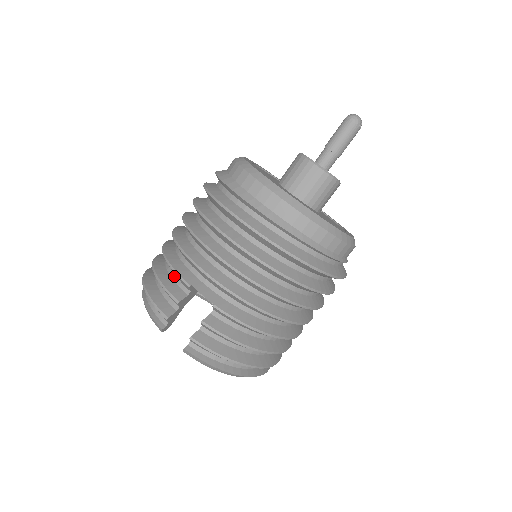
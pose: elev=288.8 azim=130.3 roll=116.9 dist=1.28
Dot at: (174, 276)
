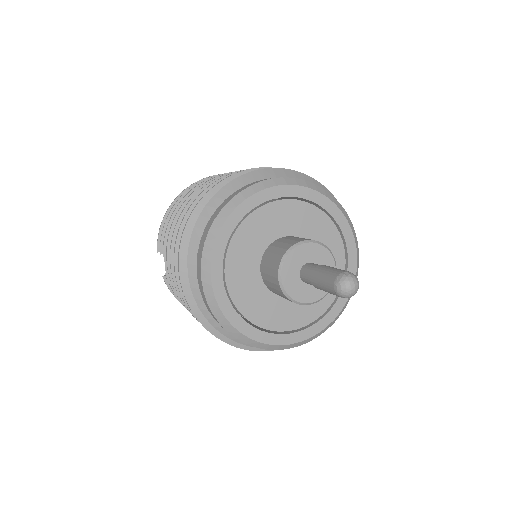
Dot at: occluded
